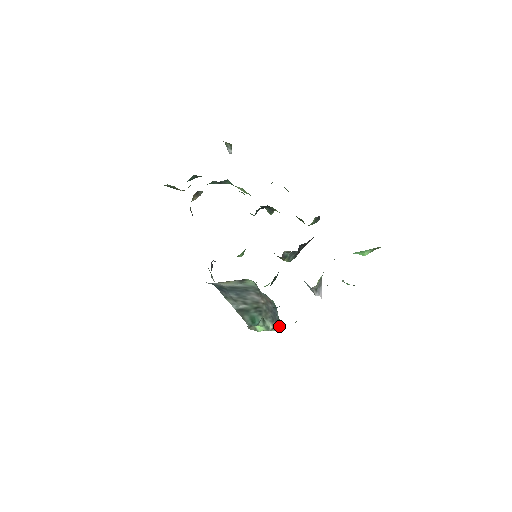
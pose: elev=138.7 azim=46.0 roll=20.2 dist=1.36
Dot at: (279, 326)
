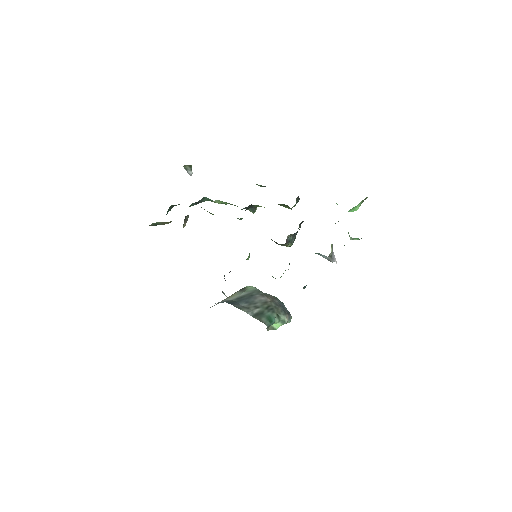
Dot at: (291, 316)
